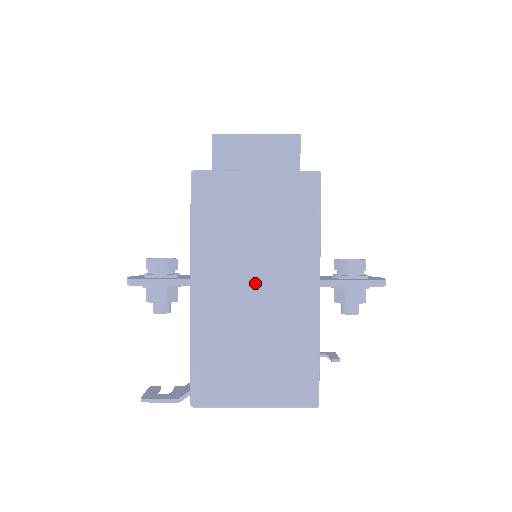
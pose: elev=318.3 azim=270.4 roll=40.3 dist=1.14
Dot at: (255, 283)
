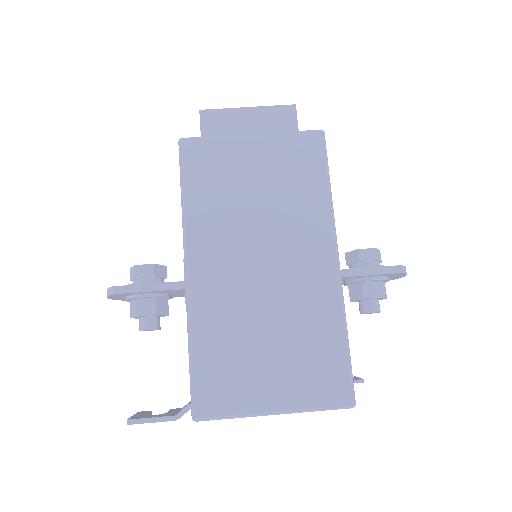
Dot at: (262, 257)
